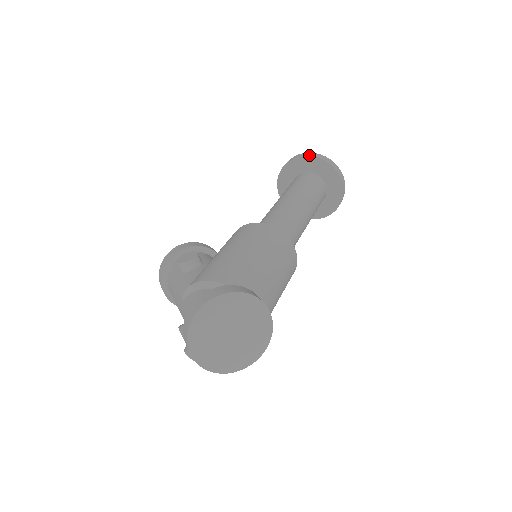
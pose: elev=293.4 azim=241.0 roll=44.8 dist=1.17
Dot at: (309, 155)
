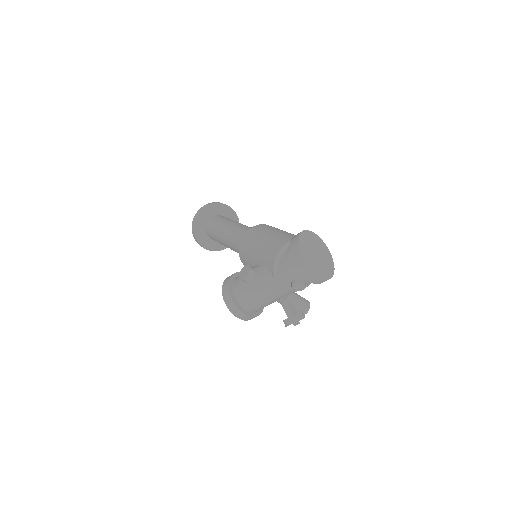
Dot at: (202, 209)
